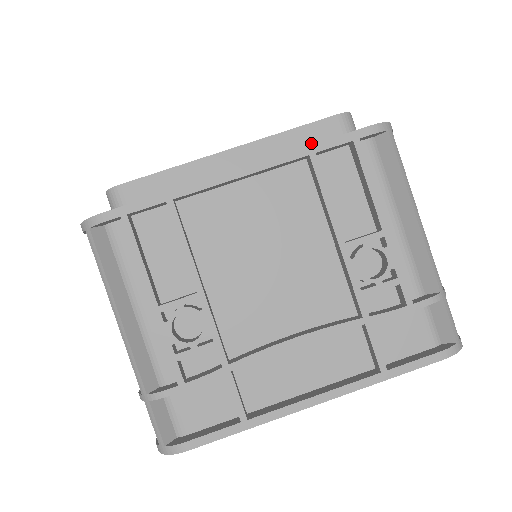
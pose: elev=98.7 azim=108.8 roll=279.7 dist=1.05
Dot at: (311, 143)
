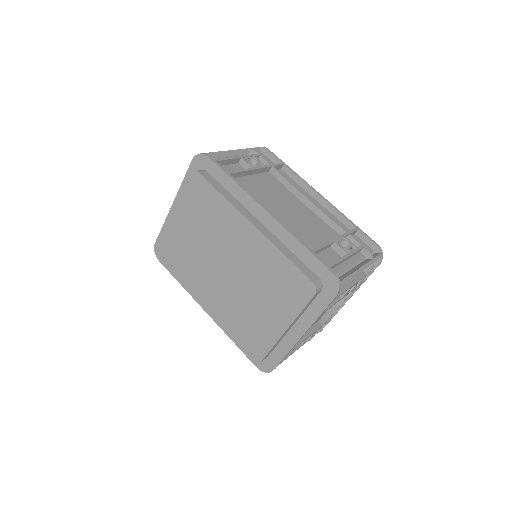
Dot at: (310, 303)
